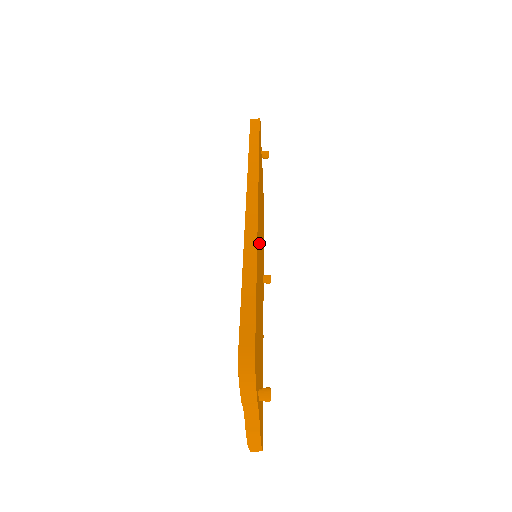
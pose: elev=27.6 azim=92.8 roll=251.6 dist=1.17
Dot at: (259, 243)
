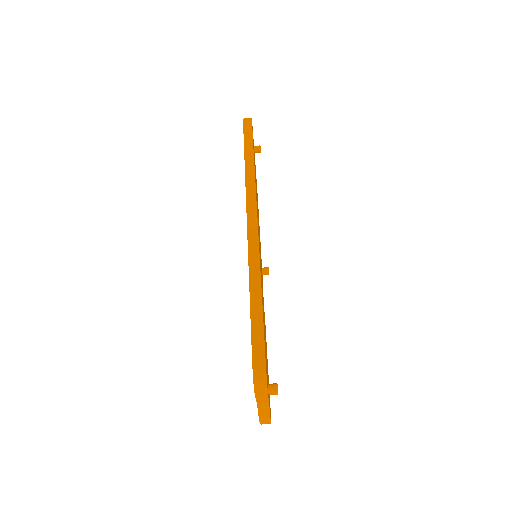
Dot at: occluded
